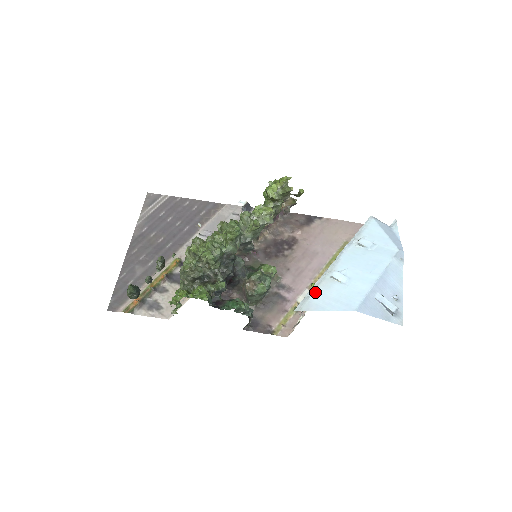
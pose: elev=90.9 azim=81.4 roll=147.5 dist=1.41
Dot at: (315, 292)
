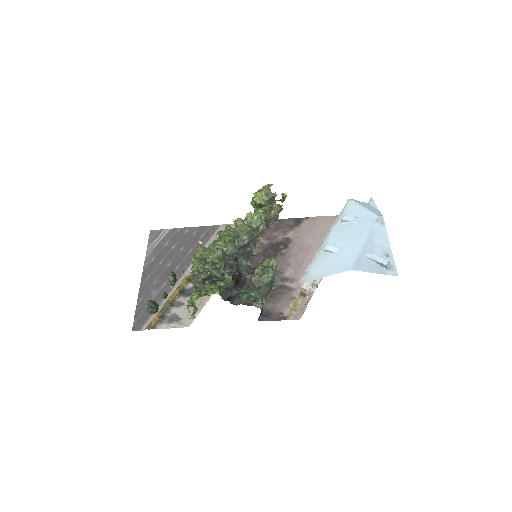
Dot at: (313, 266)
